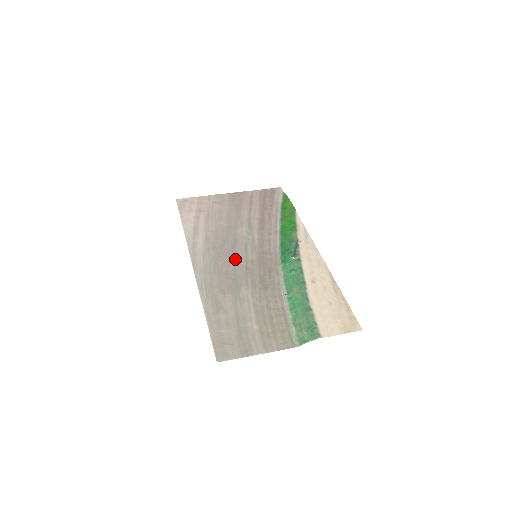
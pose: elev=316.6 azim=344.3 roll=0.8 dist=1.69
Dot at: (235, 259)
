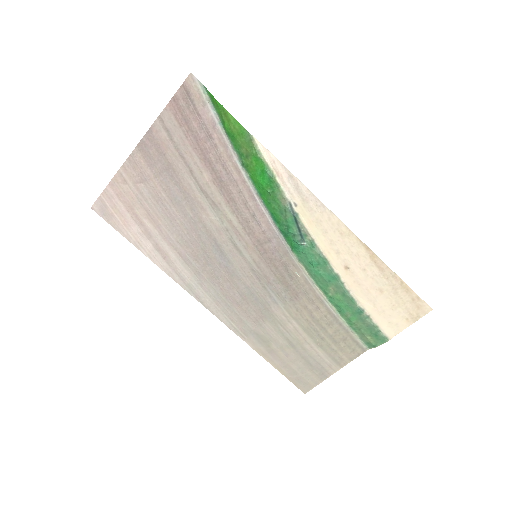
Dot at: (236, 272)
